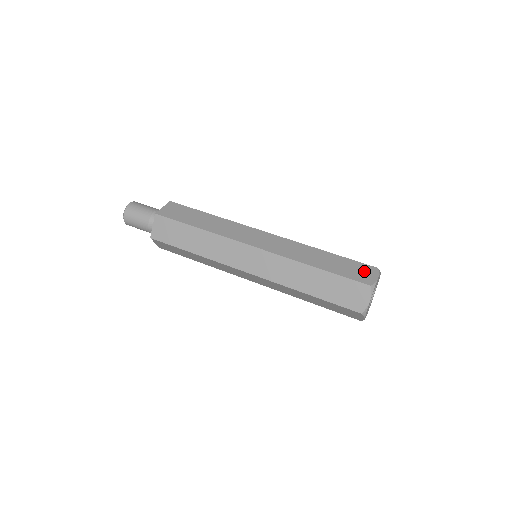
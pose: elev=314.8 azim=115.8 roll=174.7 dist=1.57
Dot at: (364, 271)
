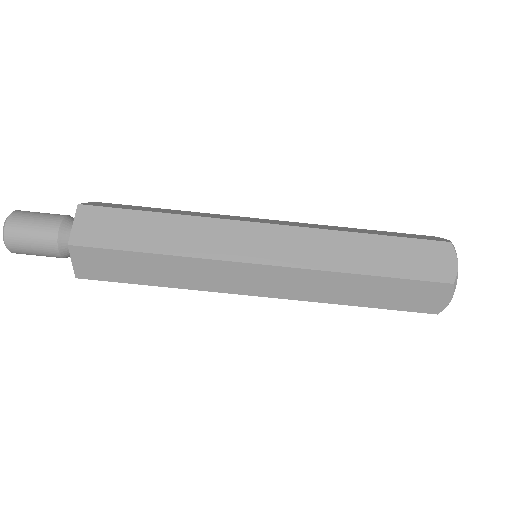
Dot at: (435, 257)
